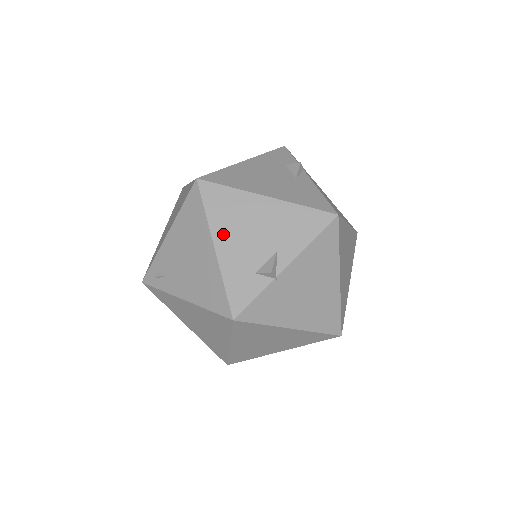
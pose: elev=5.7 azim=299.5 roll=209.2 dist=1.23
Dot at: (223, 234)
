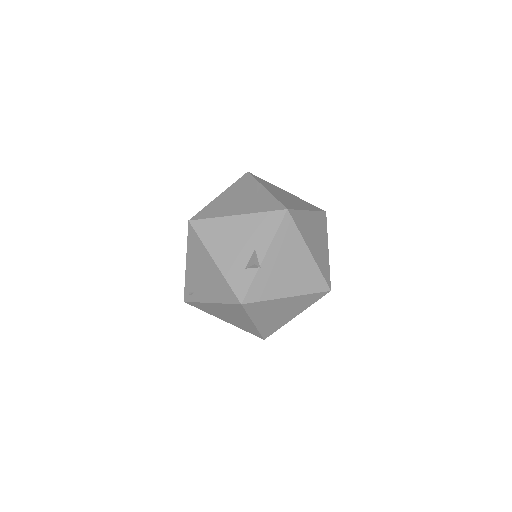
Dot at: (217, 251)
